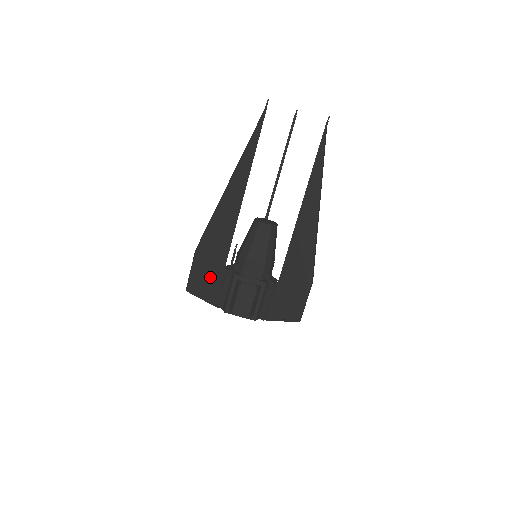
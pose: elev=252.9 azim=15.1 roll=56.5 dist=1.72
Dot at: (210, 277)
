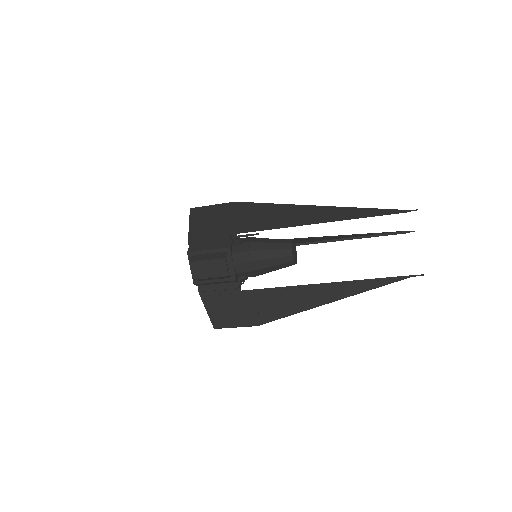
Dot at: (215, 225)
